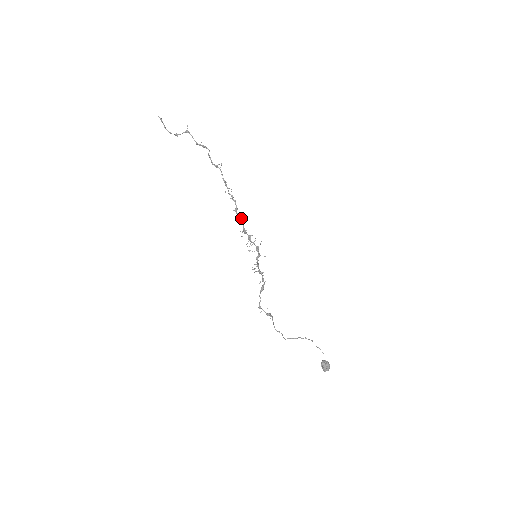
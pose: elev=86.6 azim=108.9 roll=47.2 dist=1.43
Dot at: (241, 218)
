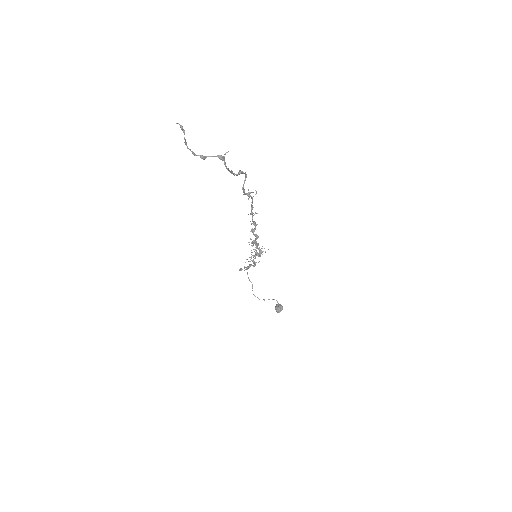
Dot at: occluded
